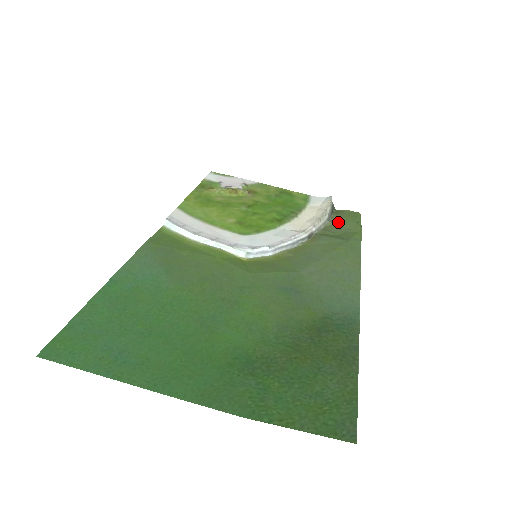
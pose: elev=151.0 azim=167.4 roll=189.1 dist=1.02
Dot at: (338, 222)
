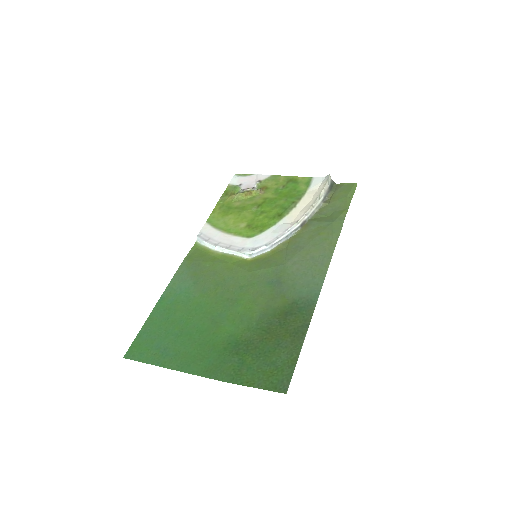
Dot at: (332, 201)
